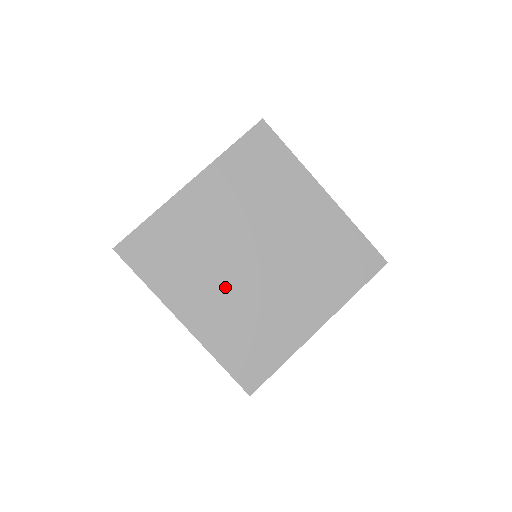
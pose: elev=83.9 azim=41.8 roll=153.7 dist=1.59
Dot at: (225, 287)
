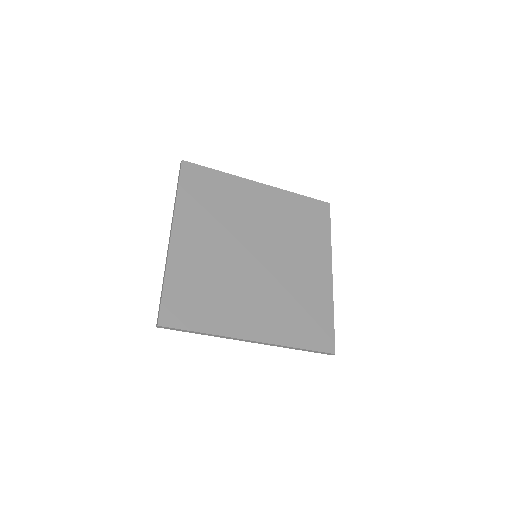
Dot at: (220, 248)
